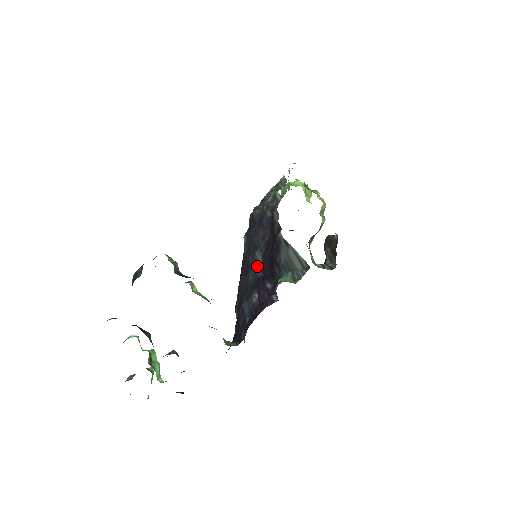
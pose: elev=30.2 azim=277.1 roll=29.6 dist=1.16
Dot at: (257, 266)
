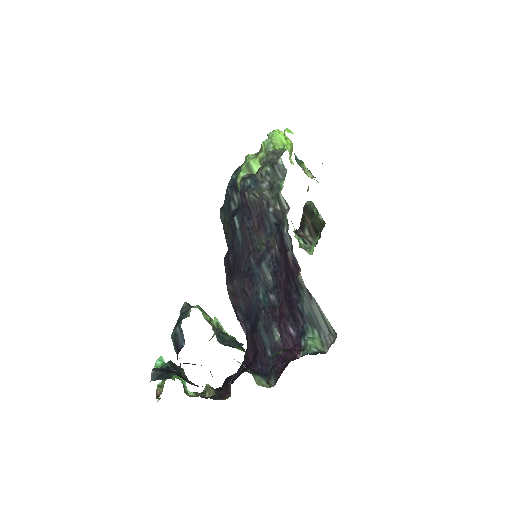
Dot at: (266, 284)
